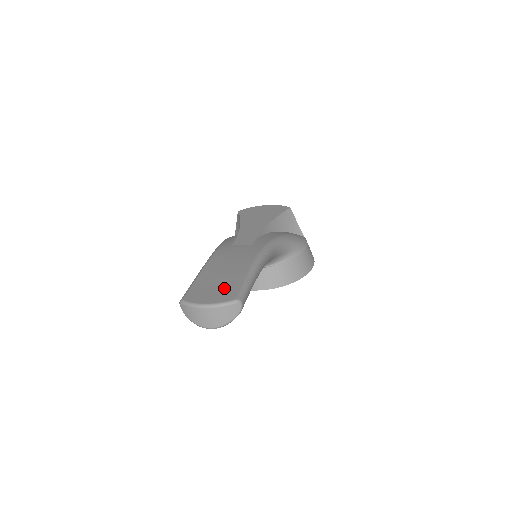
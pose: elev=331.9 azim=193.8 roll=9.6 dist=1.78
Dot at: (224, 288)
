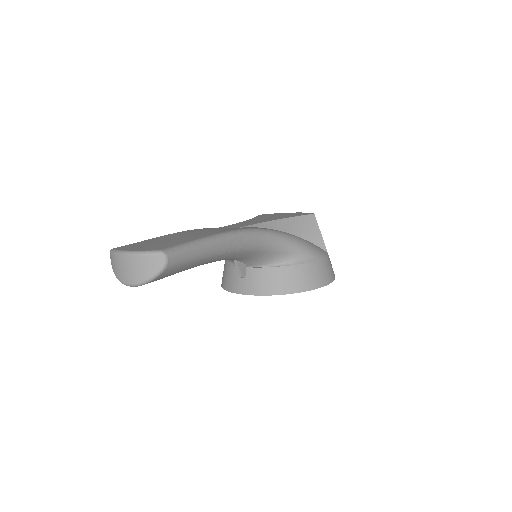
Dot at: (162, 244)
